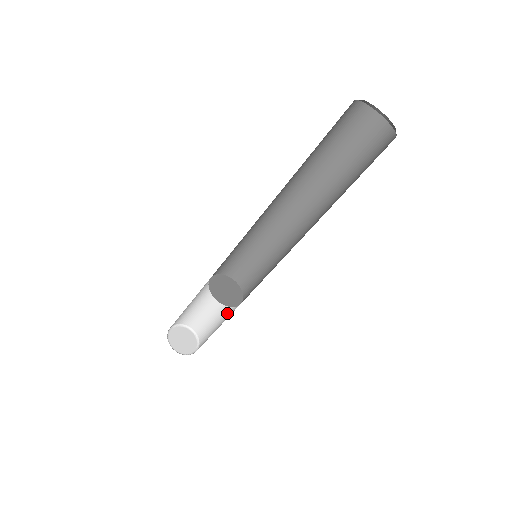
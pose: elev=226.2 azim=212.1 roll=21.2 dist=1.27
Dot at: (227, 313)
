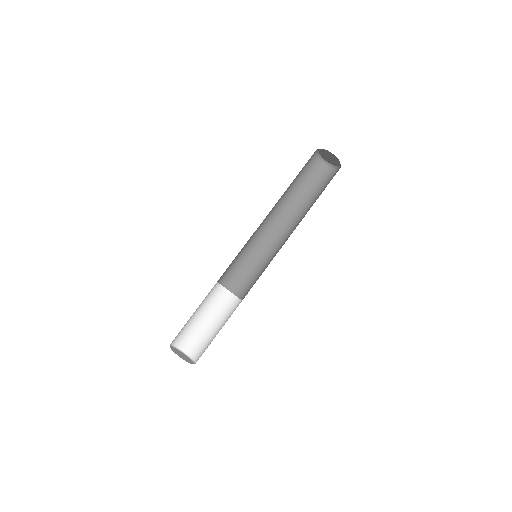
Dot at: occluded
